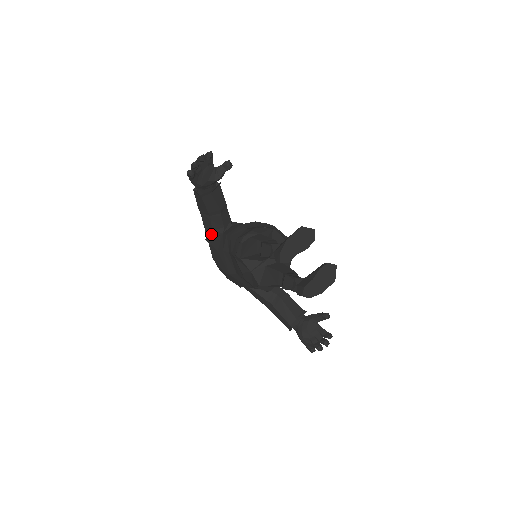
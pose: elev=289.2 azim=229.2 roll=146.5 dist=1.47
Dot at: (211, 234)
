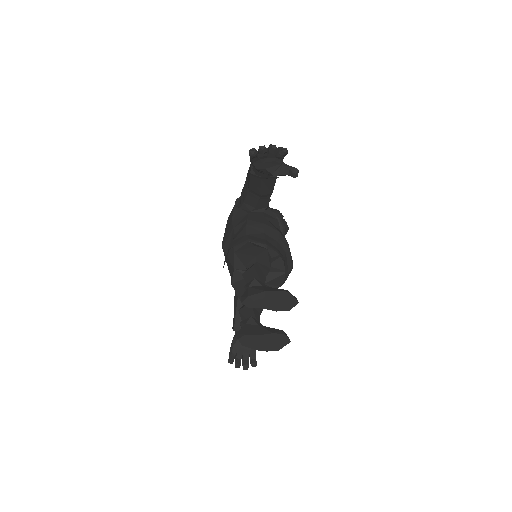
Dot at: (241, 202)
